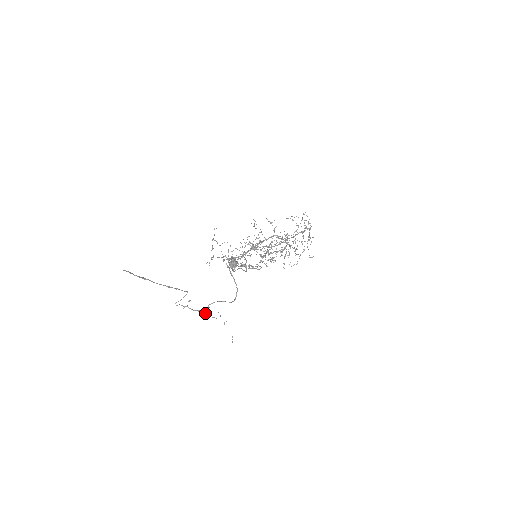
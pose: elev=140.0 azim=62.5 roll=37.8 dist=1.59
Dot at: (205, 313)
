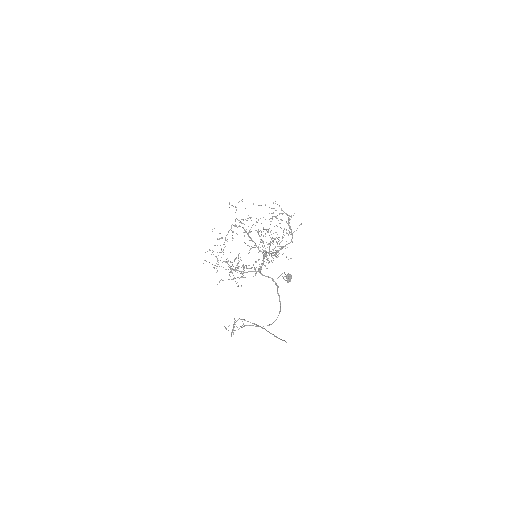
Dot at: (263, 326)
